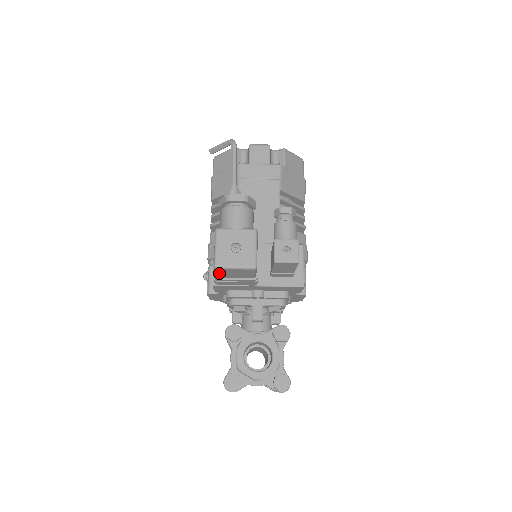
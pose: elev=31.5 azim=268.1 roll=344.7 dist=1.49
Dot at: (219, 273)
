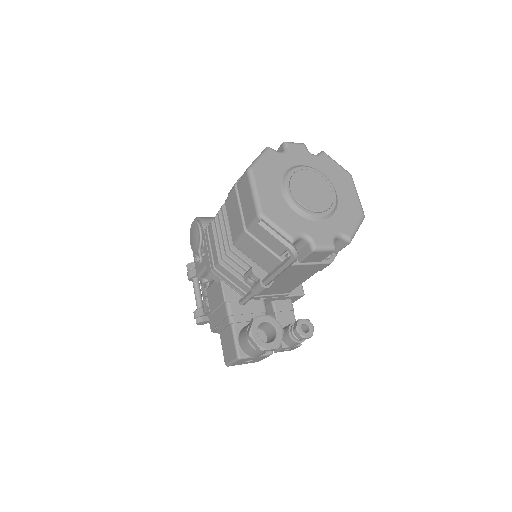
Dot at: occluded
